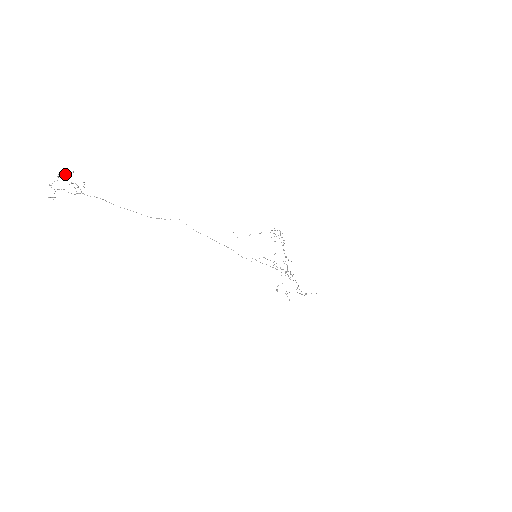
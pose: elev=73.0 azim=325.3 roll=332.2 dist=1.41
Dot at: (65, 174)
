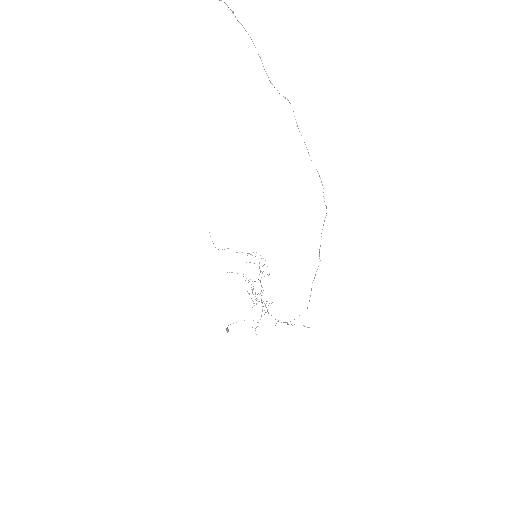
Dot at: out of frame
